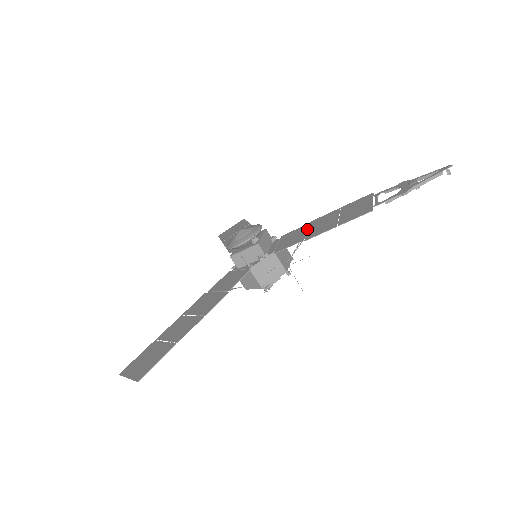
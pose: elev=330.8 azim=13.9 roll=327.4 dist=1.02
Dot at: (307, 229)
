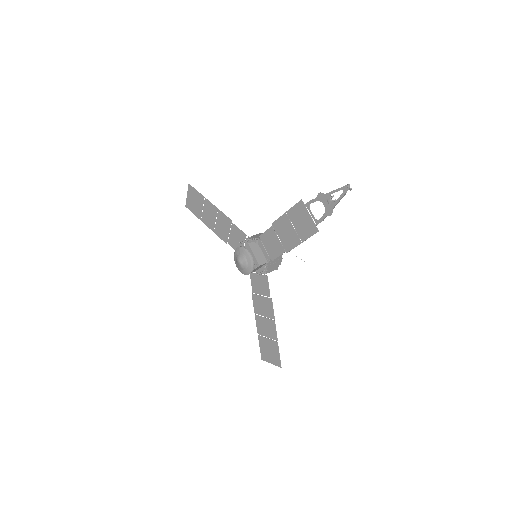
Dot at: (277, 236)
